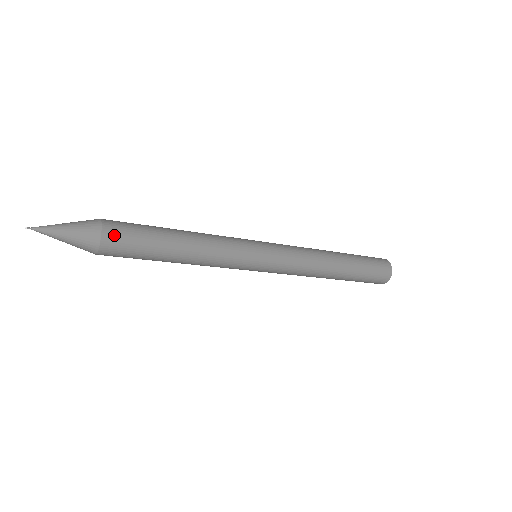
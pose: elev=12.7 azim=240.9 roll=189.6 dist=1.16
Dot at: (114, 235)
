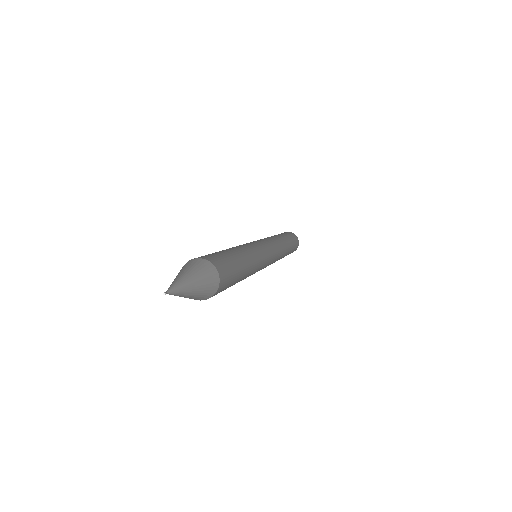
Dot at: (222, 287)
